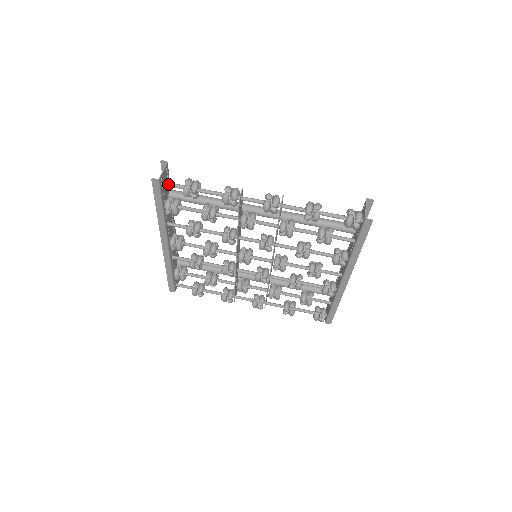
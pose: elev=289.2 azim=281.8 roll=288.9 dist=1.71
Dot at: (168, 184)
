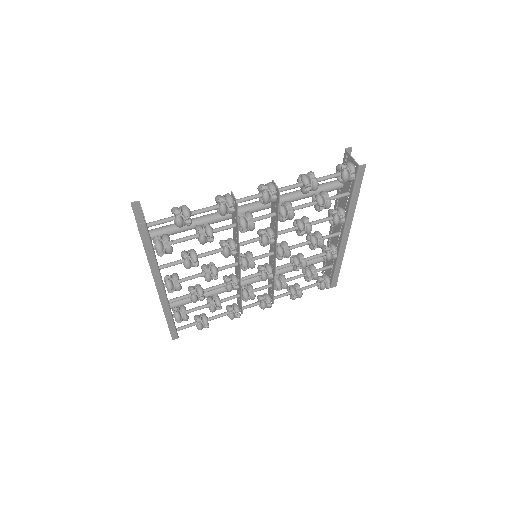
Dot at: (155, 223)
